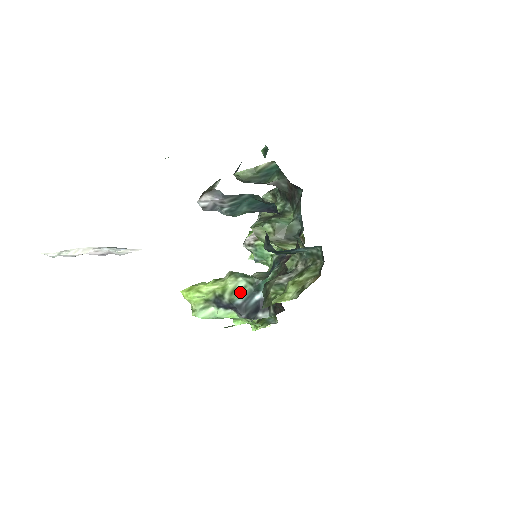
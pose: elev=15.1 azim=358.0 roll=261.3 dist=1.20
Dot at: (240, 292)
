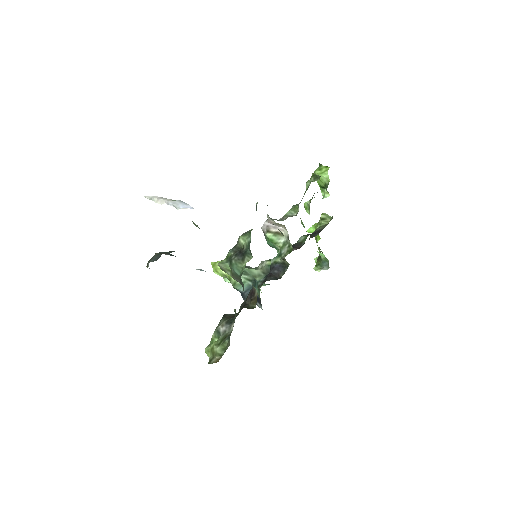
Dot at: (240, 285)
